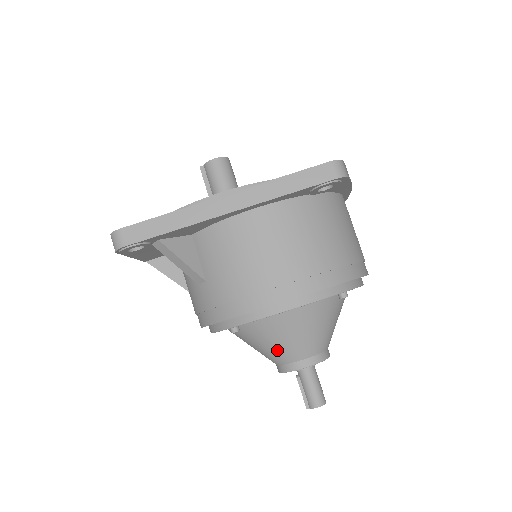
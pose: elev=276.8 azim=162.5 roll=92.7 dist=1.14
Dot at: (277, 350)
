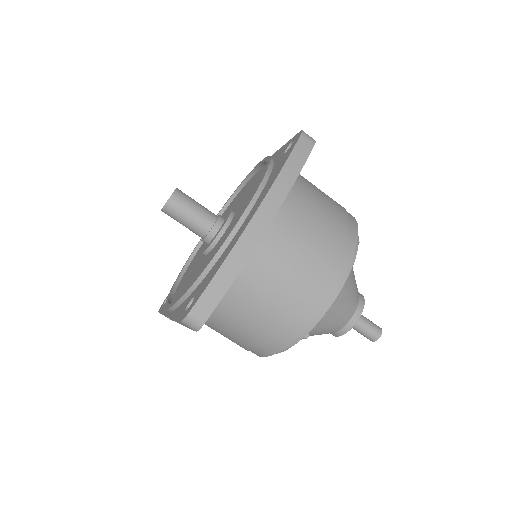
Dot at: occluded
